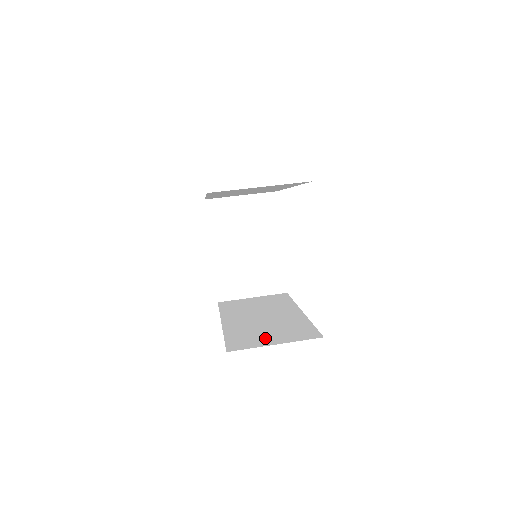
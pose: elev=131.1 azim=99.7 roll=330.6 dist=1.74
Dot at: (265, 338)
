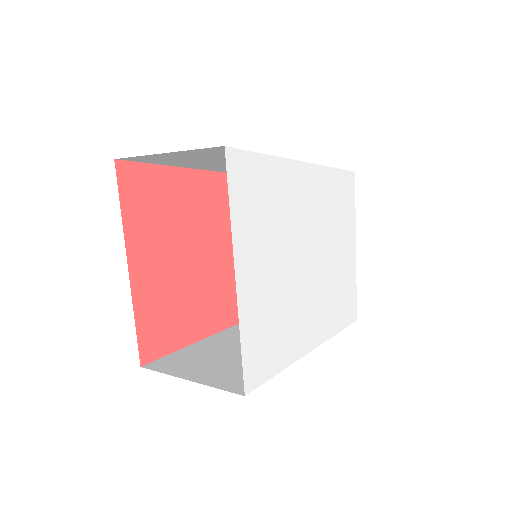
Dot at: (200, 367)
